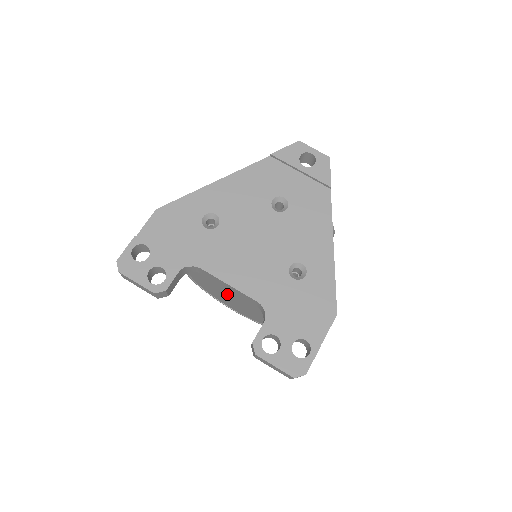
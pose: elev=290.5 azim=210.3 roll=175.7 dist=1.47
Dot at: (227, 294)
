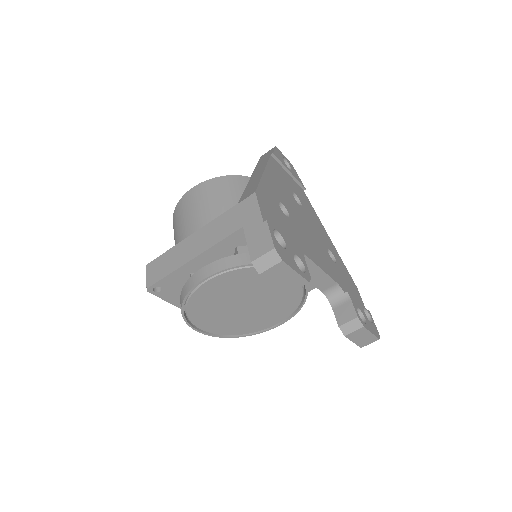
Dot at: (243, 300)
